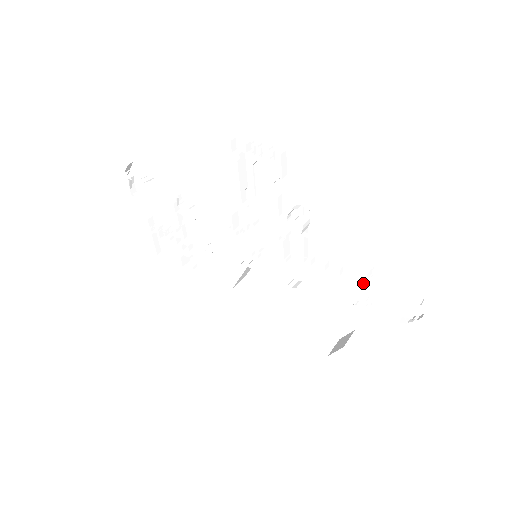
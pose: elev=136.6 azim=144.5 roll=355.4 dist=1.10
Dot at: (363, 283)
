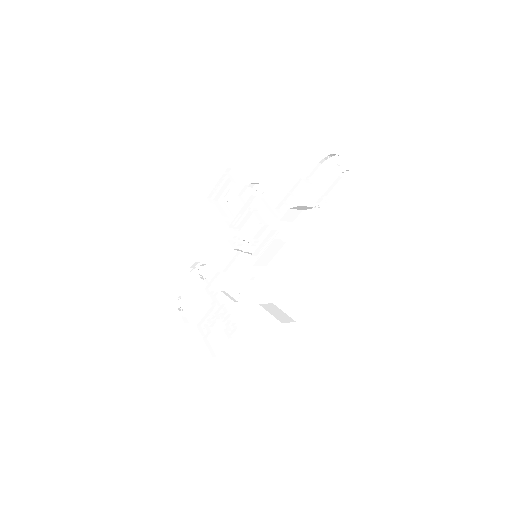
Dot at: (303, 183)
